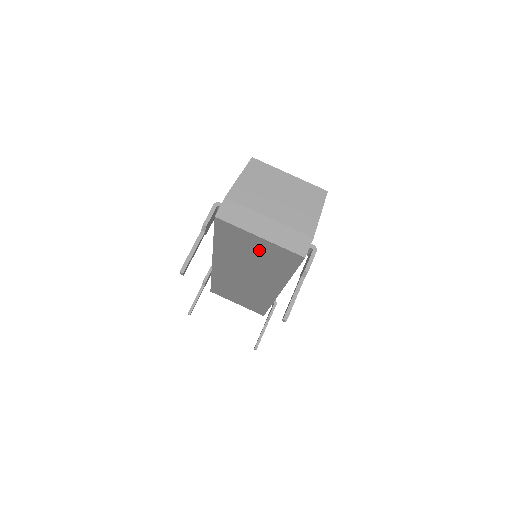
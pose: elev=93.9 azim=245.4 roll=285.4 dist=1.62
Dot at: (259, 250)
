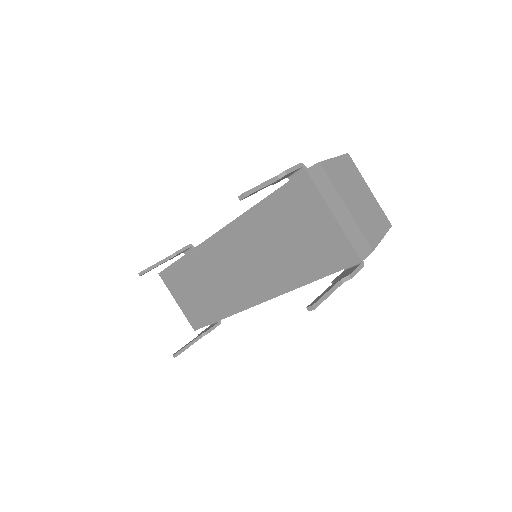
Dot at: (310, 233)
